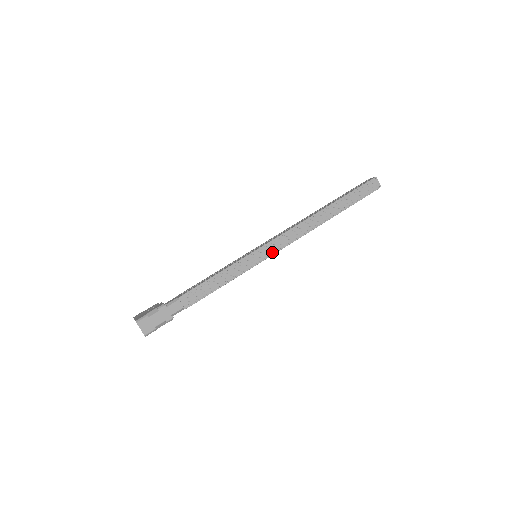
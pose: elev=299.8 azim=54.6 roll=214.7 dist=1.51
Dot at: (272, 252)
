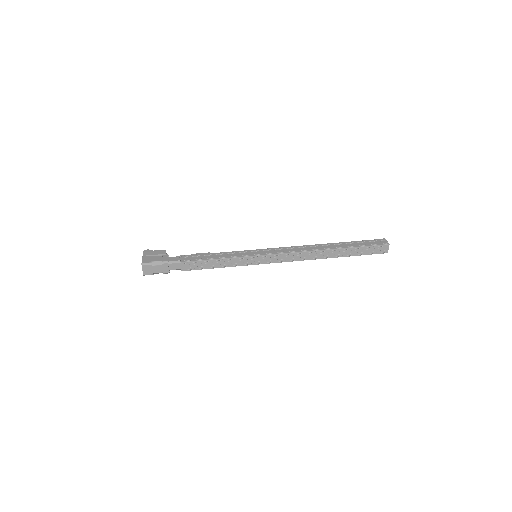
Dot at: (269, 261)
